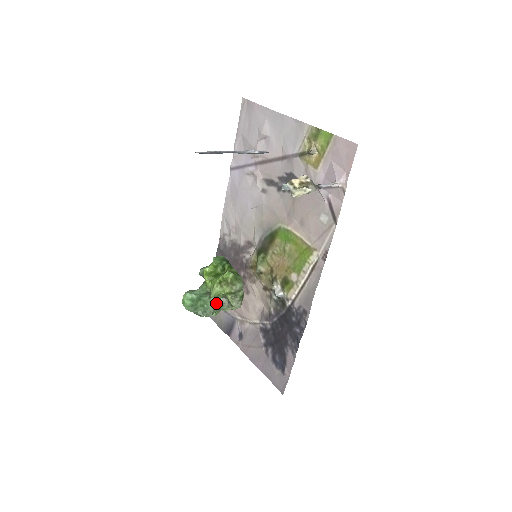
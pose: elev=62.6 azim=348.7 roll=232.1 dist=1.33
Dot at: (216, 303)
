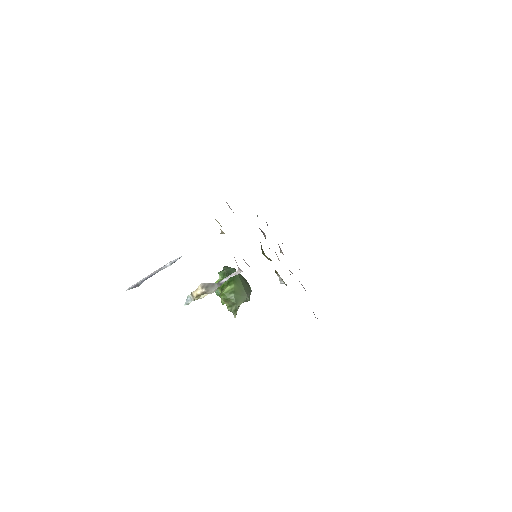
Dot at: occluded
